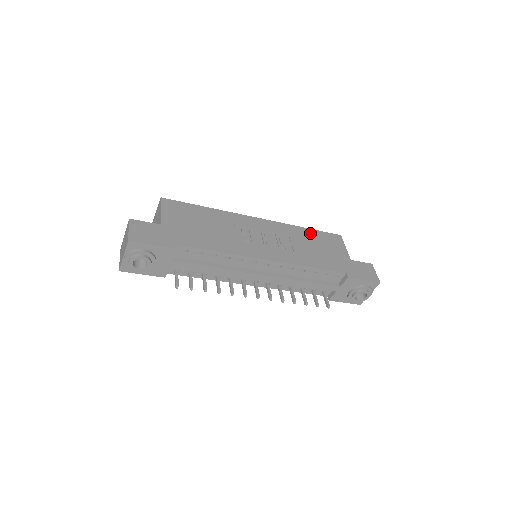
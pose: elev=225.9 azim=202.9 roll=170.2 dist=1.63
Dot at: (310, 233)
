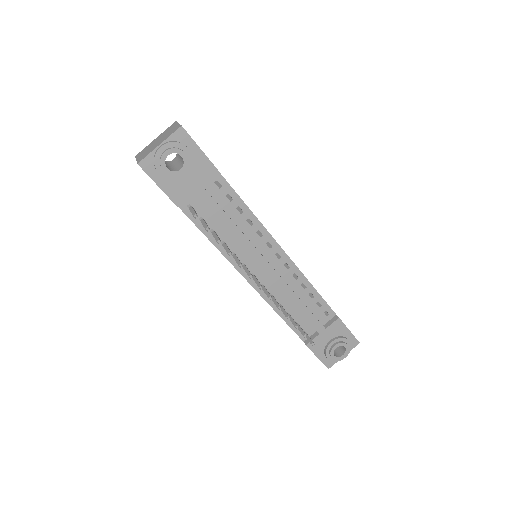
Dot at: occluded
